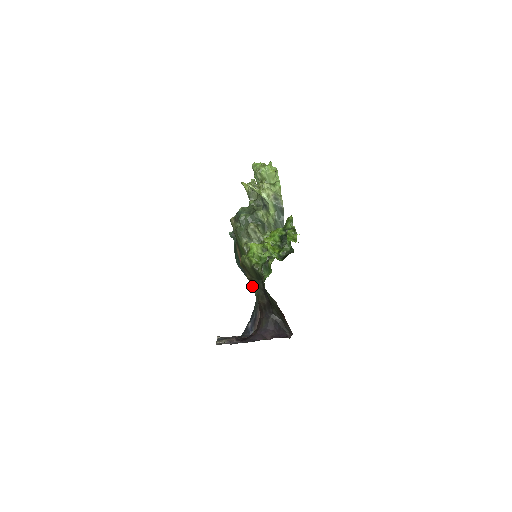
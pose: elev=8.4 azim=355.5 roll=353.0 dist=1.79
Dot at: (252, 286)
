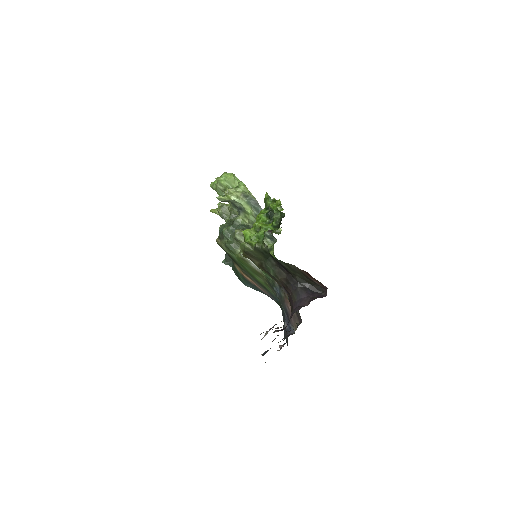
Dot at: (269, 296)
